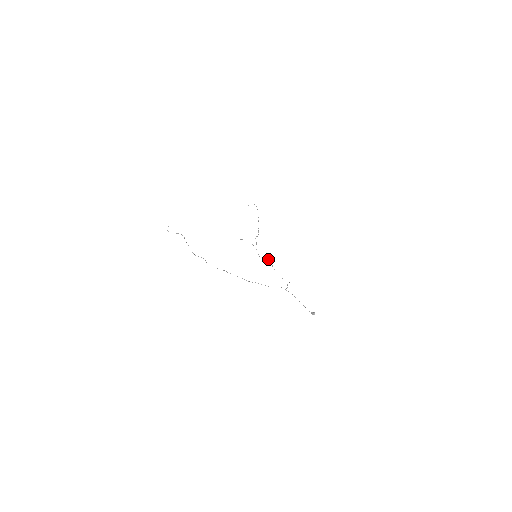
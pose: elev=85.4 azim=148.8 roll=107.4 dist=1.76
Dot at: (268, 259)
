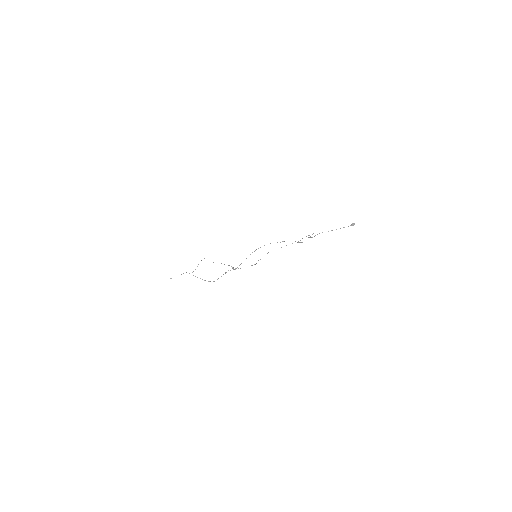
Dot at: occluded
